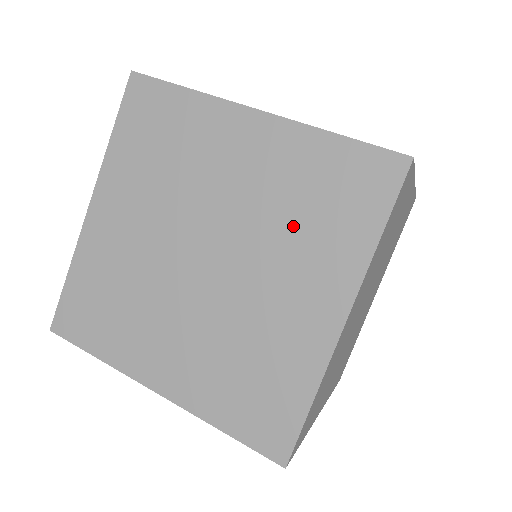
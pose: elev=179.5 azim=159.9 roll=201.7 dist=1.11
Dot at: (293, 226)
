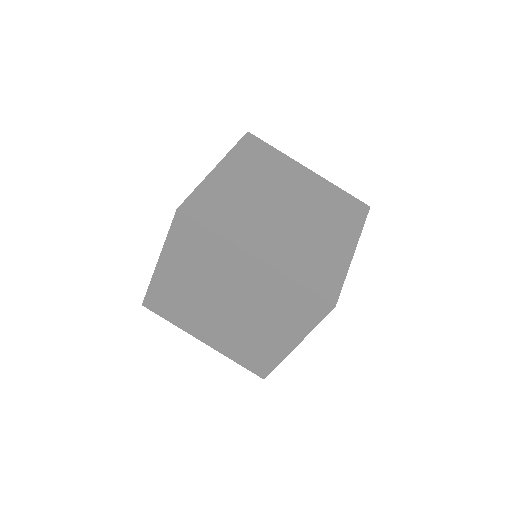
Dot at: (329, 211)
